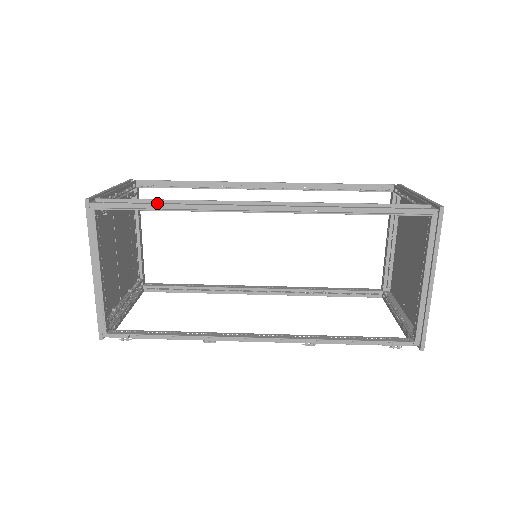
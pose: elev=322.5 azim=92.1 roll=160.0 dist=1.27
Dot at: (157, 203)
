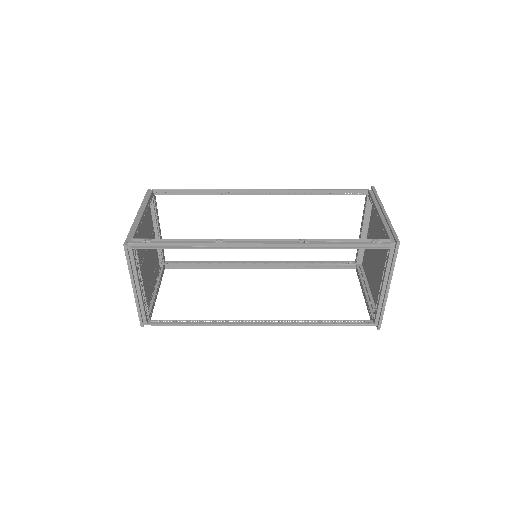
Dot at: (194, 191)
